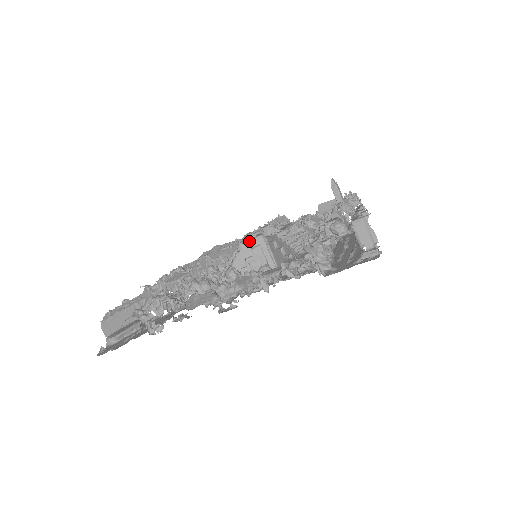
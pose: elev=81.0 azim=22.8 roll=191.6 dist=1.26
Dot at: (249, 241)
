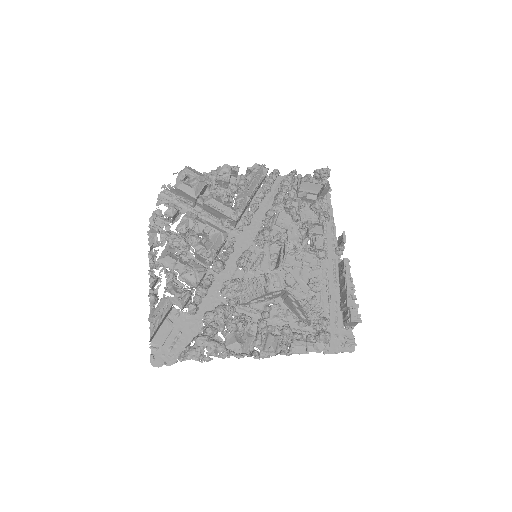
Dot at: (275, 291)
